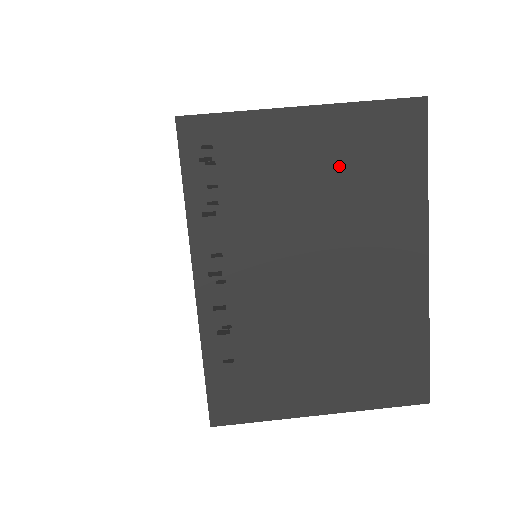
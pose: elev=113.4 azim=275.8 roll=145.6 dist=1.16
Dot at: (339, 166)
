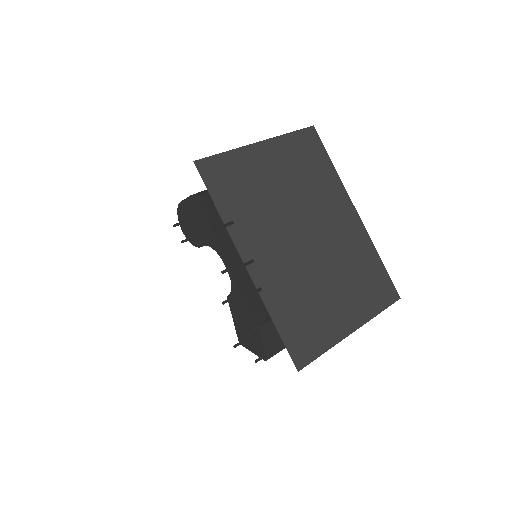
Dot at: (291, 170)
